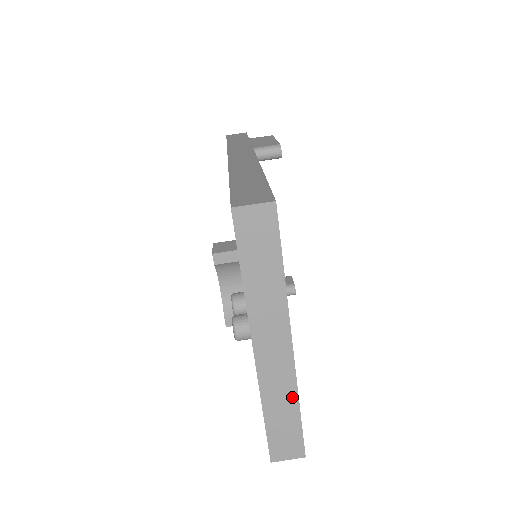
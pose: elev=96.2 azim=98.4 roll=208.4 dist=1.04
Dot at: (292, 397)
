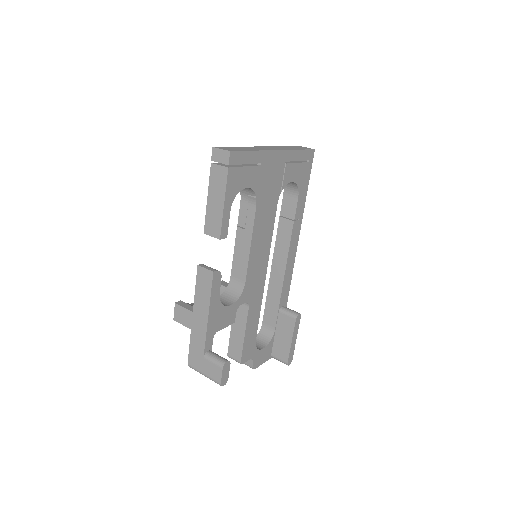
Dot at: (257, 150)
